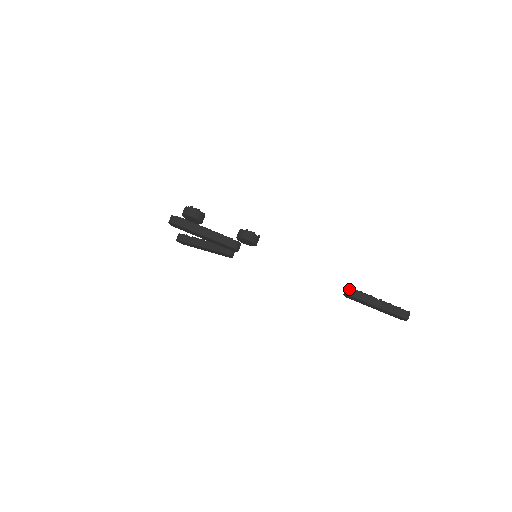
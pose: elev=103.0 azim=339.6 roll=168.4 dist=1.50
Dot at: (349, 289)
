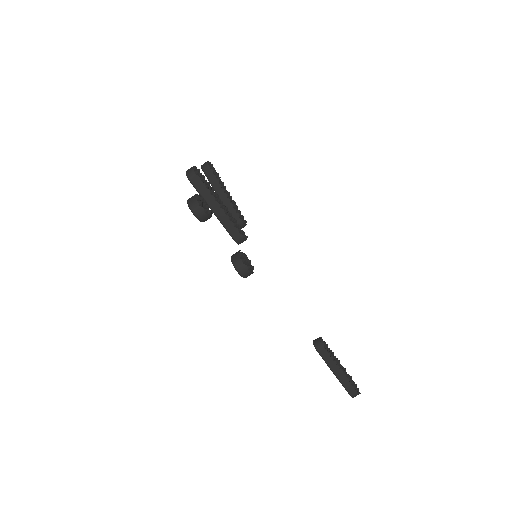
Dot at: (320, 343)
